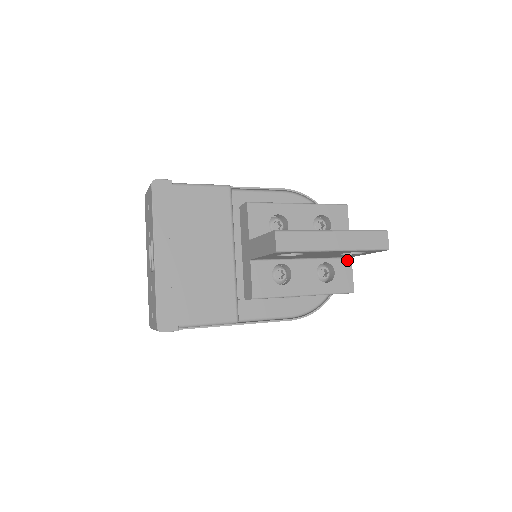
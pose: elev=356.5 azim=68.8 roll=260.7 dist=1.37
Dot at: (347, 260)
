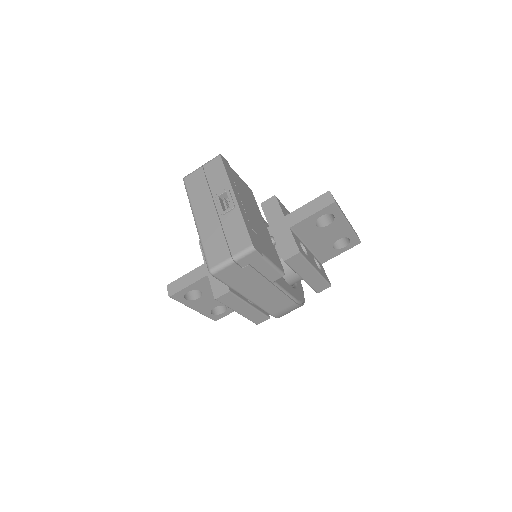
Dot at: (321, 264)
